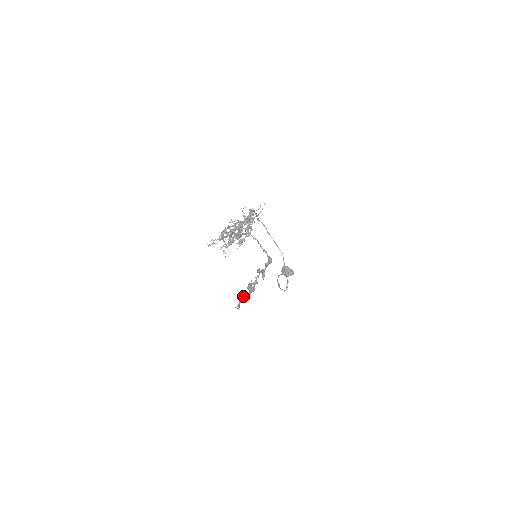
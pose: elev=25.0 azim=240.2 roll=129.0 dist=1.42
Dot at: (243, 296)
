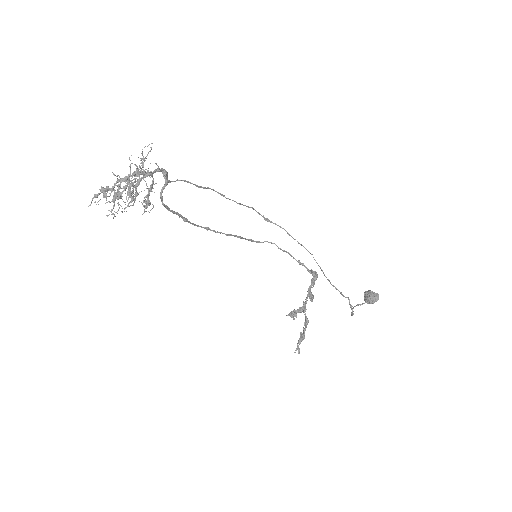
Dot at: (300, 334)
